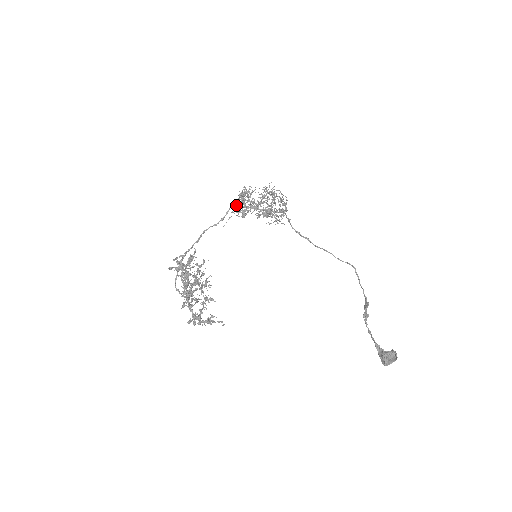
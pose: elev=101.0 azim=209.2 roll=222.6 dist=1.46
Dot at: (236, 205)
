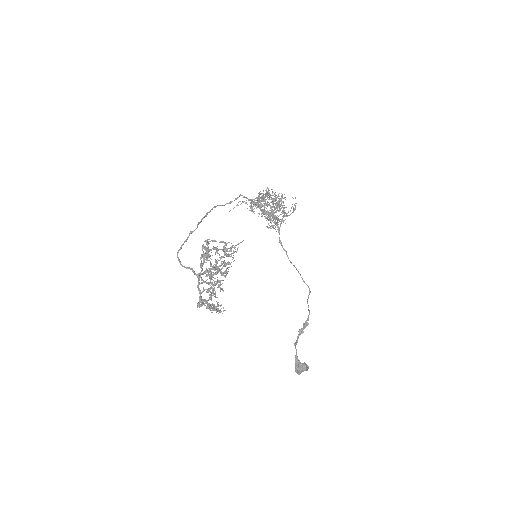
Dot at: (254, 199)
